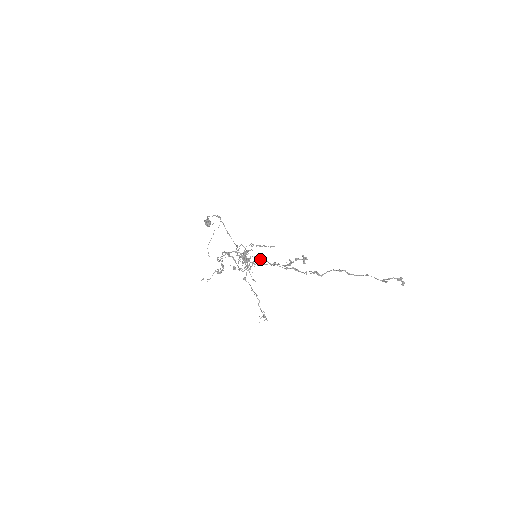
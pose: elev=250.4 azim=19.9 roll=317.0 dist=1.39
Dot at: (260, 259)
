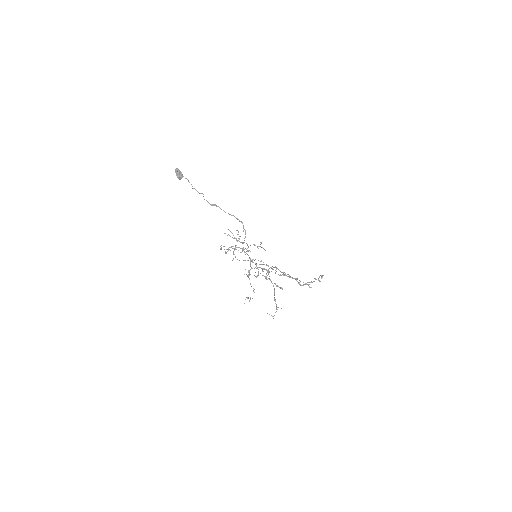
Dot at: occluded
